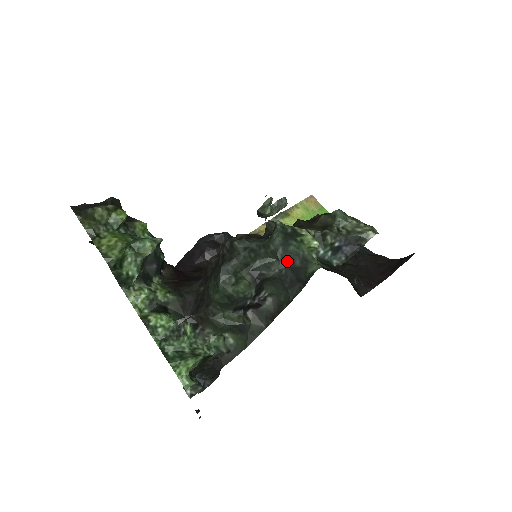
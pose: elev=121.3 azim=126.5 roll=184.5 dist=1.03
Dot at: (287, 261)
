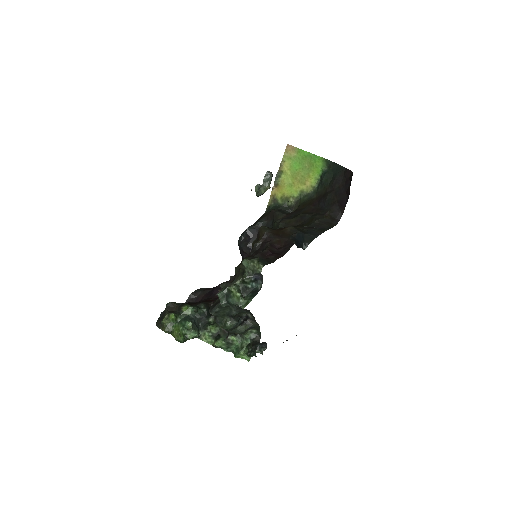
Dot at: (234, 307)
